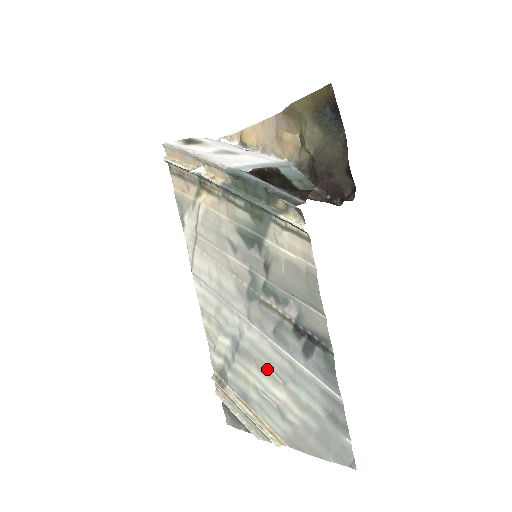
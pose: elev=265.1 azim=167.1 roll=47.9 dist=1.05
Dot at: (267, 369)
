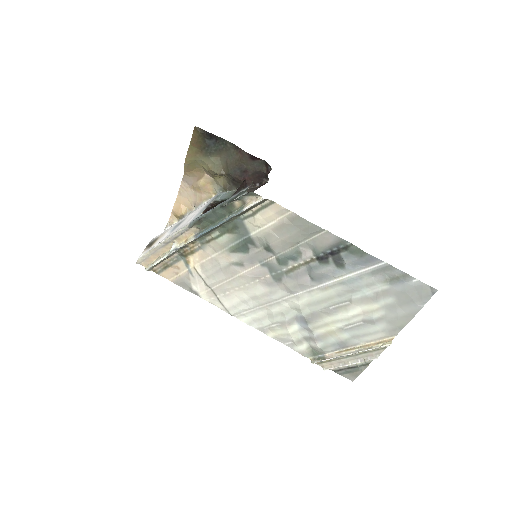
Dot at: (333, 308)
